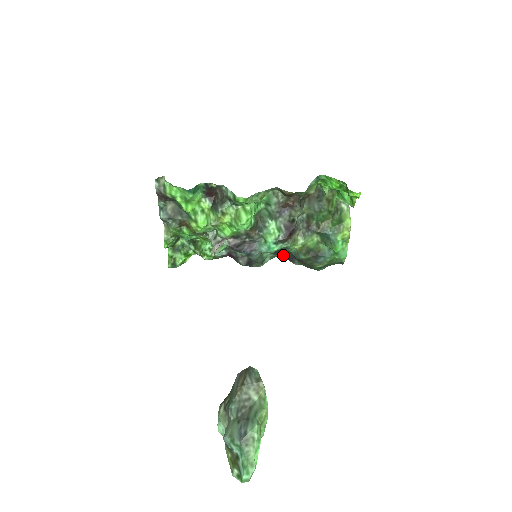
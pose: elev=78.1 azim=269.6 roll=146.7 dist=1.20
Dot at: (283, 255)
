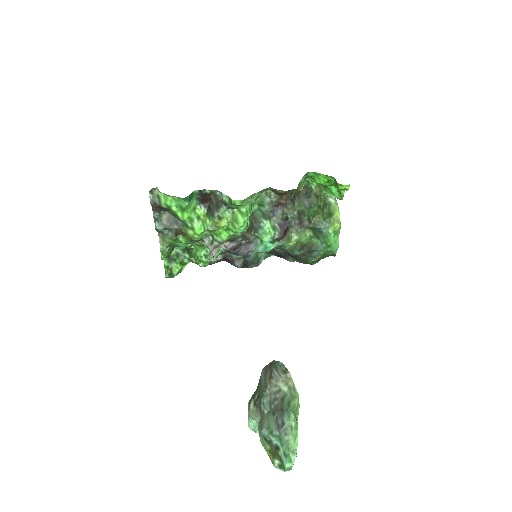
Dot at: (277, 253)
